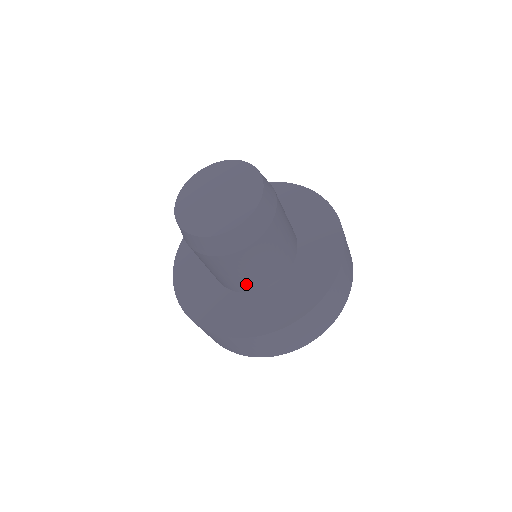
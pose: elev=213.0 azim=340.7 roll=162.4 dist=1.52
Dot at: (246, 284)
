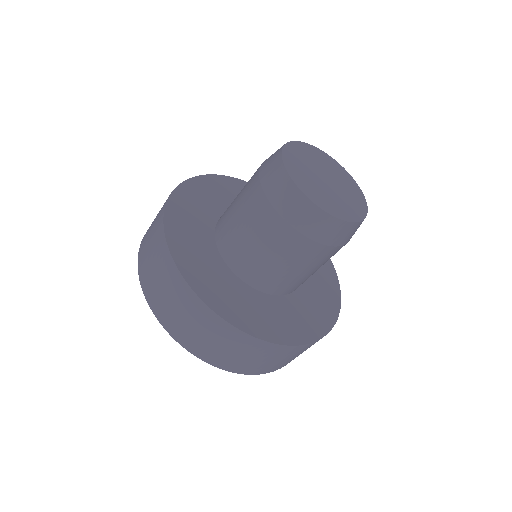
Dot at: occluded
